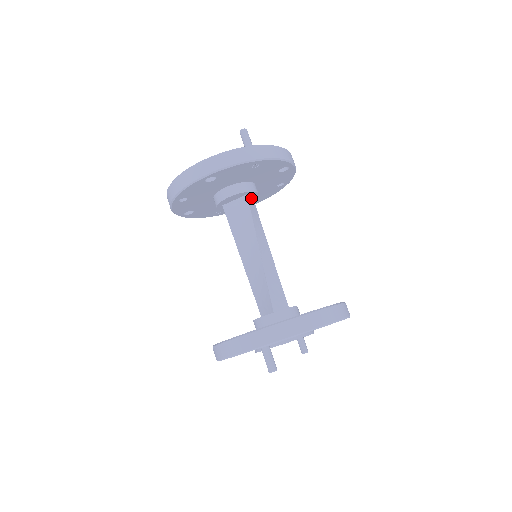
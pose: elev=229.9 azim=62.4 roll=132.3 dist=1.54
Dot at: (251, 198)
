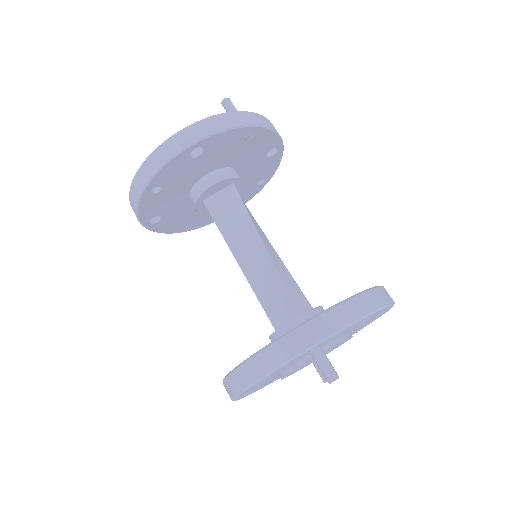
Dot at: occluded
